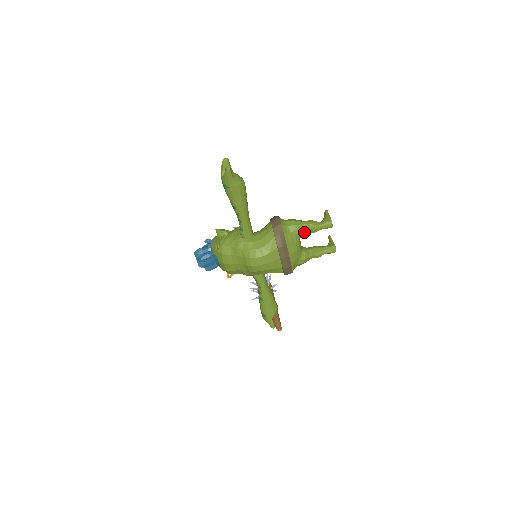
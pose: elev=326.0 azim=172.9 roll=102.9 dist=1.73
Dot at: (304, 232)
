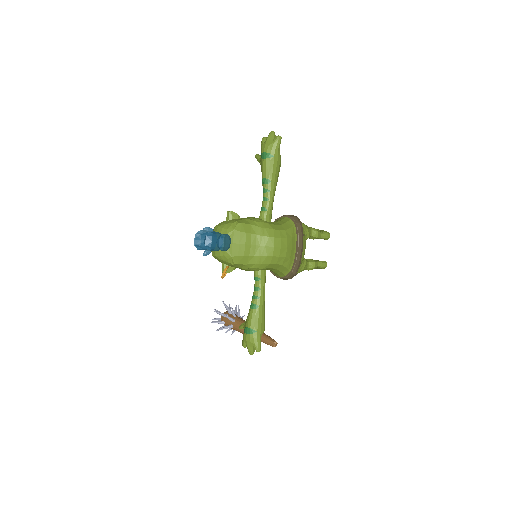
Dot at: (310, 234)
